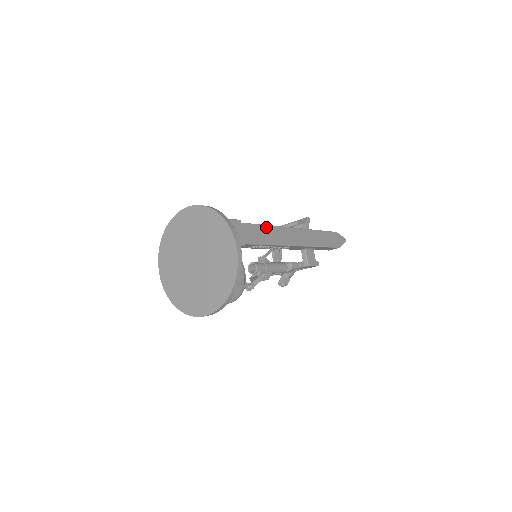
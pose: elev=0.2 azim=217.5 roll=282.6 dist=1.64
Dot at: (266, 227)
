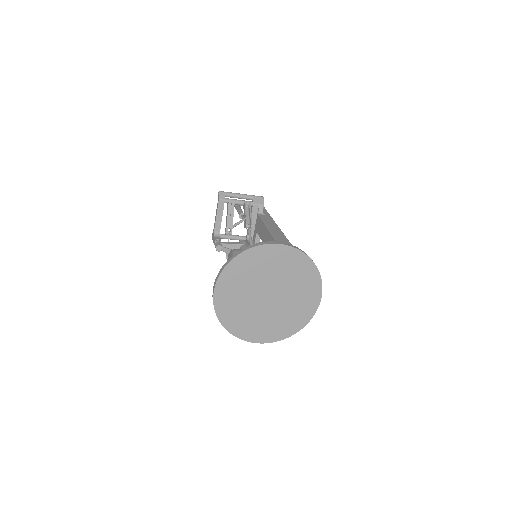
Dot at: occluded
